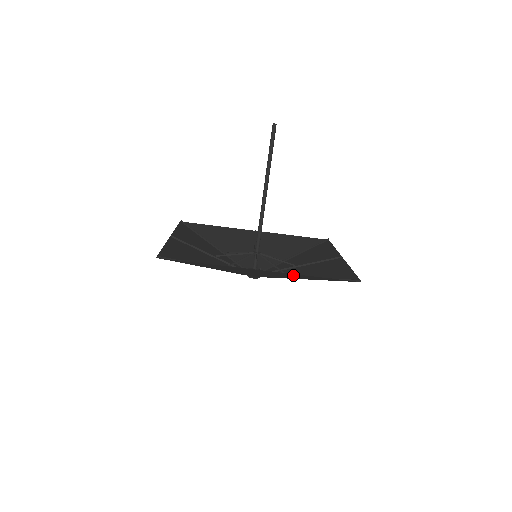
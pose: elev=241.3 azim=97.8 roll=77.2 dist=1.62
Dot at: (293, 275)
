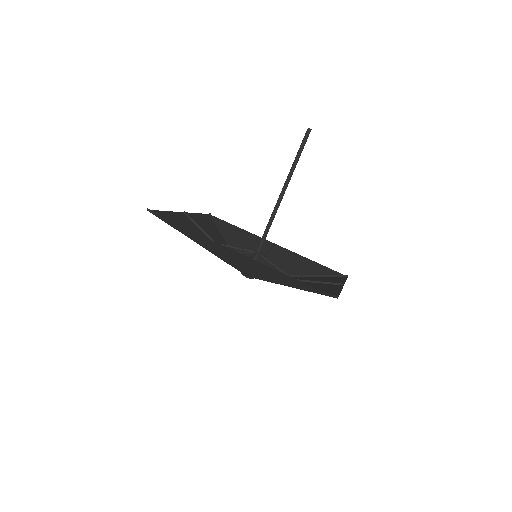
Dot at: (271, 271)
